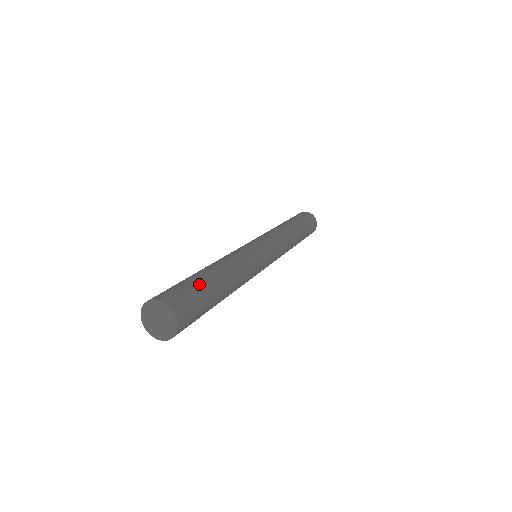
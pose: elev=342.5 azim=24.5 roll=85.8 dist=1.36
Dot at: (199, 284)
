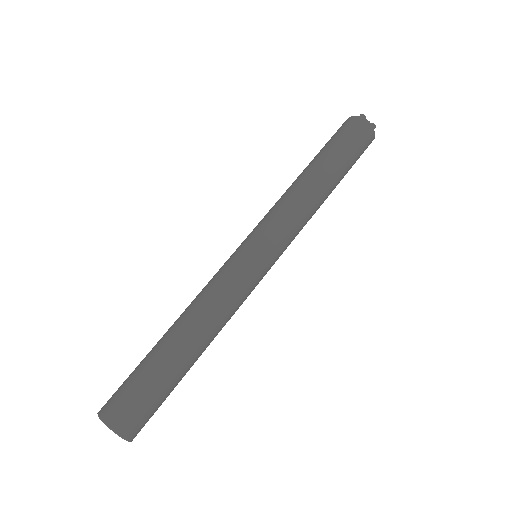
Dot at: (165, 388)
